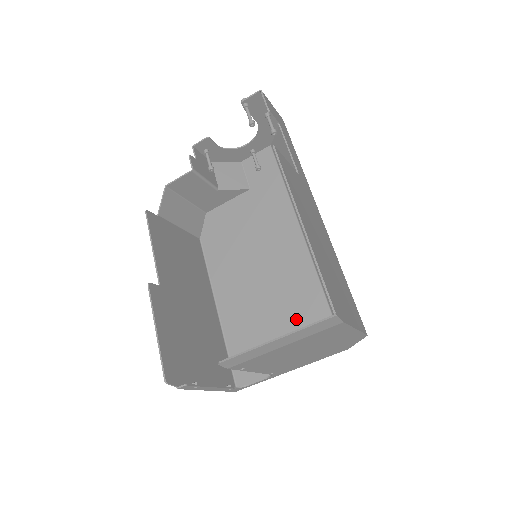
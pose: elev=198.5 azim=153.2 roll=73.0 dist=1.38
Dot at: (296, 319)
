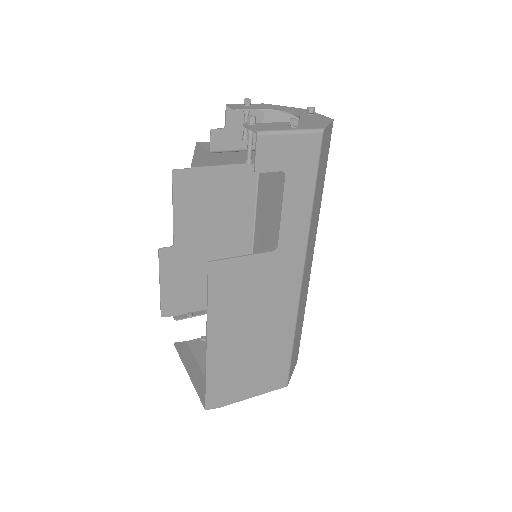
Dot at: occluded
